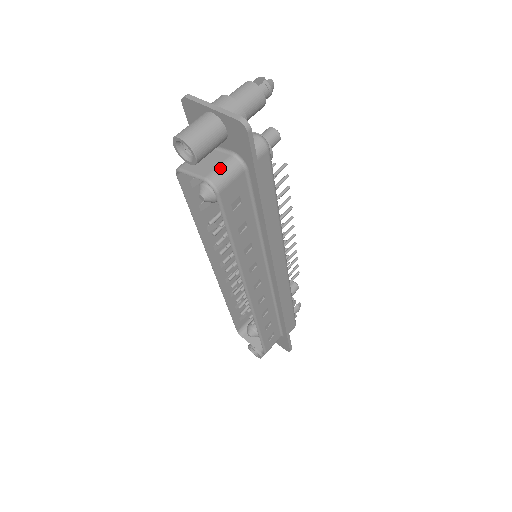
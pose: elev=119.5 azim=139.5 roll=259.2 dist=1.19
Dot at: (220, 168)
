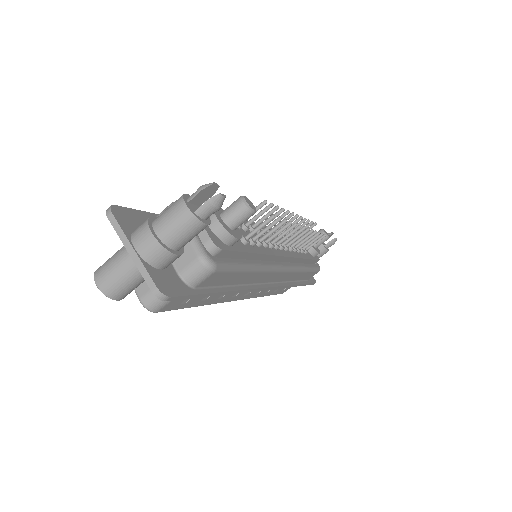
Dot at: occluded
